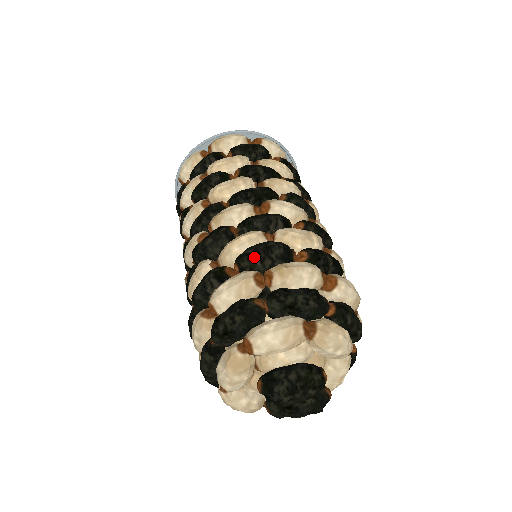
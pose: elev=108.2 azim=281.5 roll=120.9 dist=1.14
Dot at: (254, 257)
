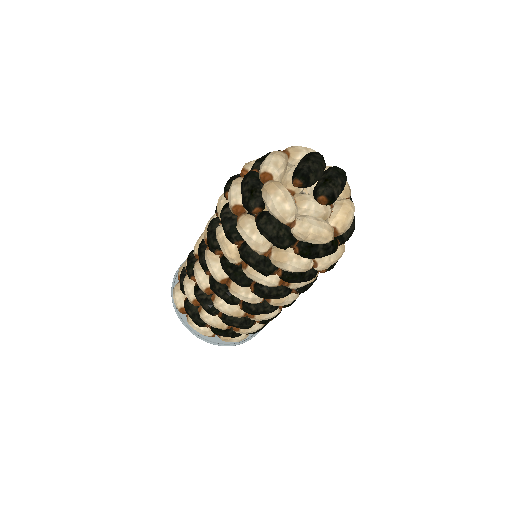
Dot at: (229, 182)
